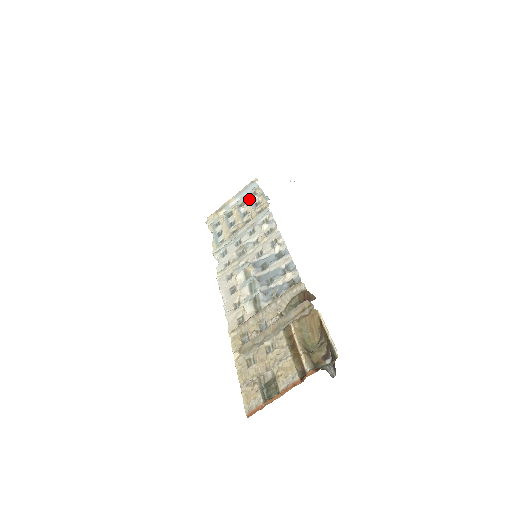
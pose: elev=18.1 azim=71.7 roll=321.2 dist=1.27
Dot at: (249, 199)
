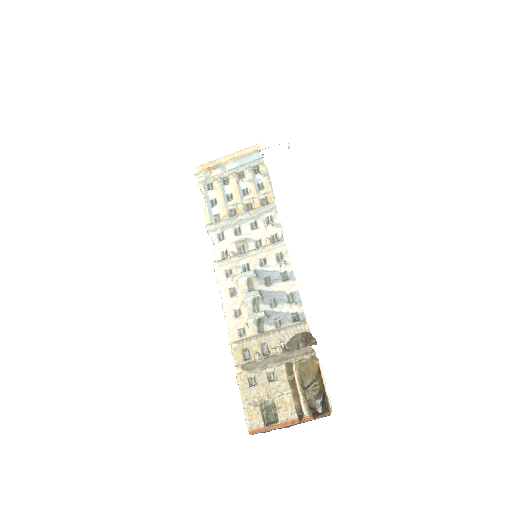
Dot at: (251, 173)
